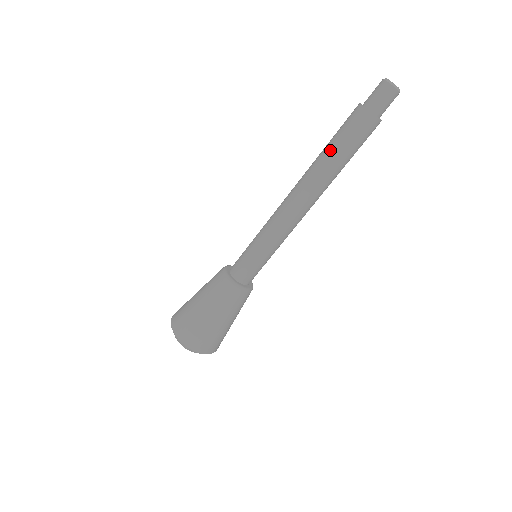
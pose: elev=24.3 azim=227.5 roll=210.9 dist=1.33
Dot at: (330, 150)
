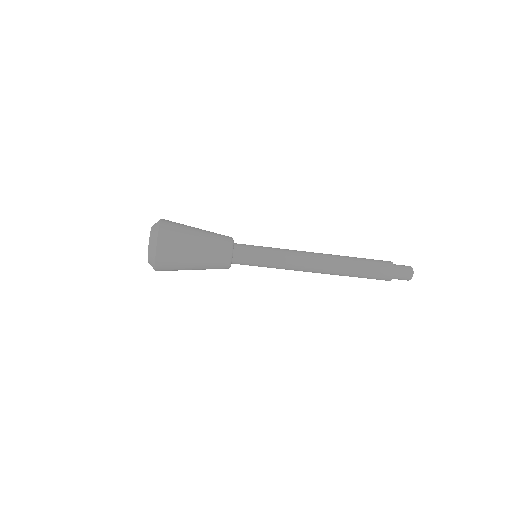
Dot at: (358, 275)
